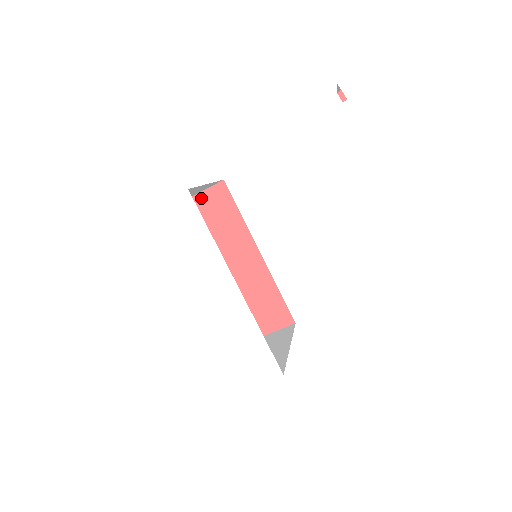
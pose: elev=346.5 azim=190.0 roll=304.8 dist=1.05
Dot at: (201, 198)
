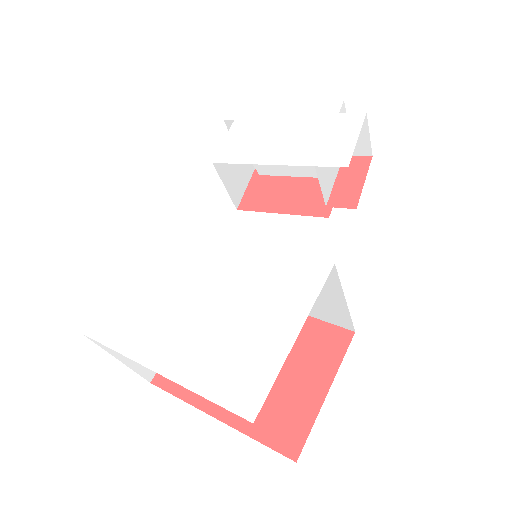
Dot at: occluded
